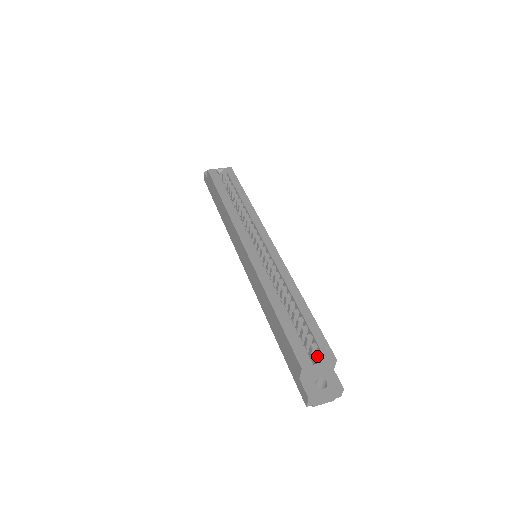
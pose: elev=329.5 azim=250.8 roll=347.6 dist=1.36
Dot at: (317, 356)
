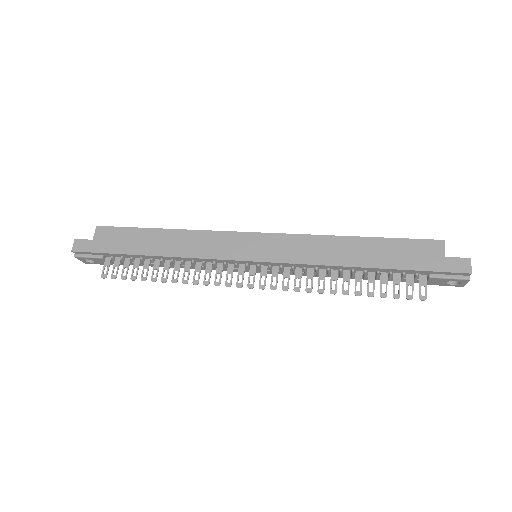
Dot at: occluded
